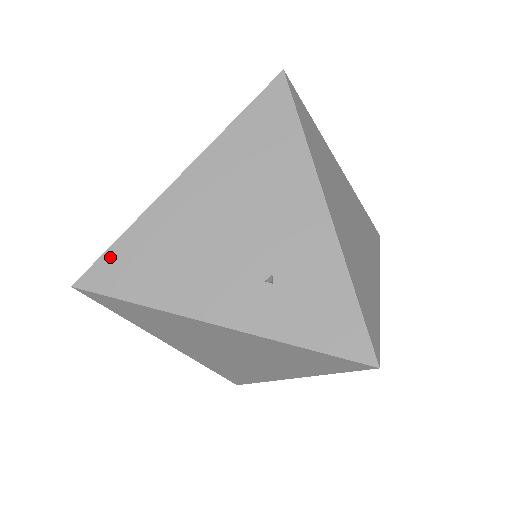
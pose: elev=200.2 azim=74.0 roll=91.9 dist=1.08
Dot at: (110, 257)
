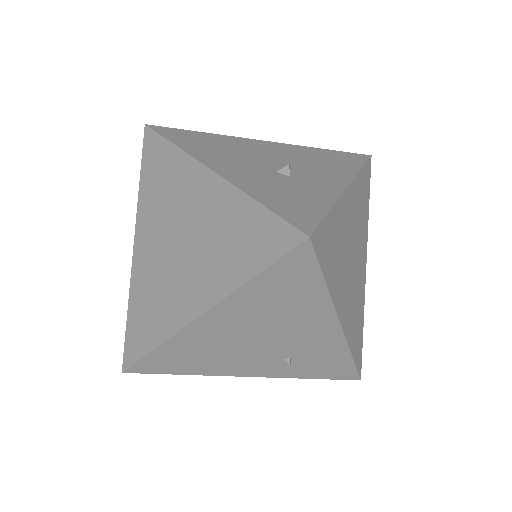
Dot at: (149, 359)
